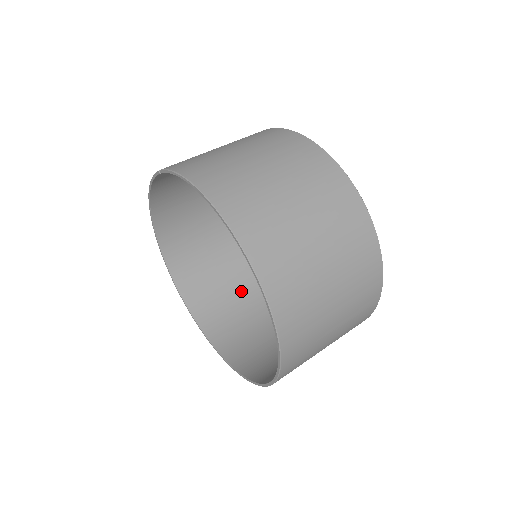
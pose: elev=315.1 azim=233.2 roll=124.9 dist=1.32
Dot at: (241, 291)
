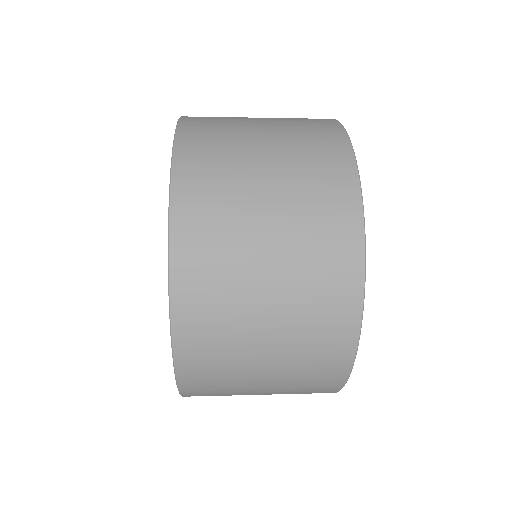
Dot at: occluded
